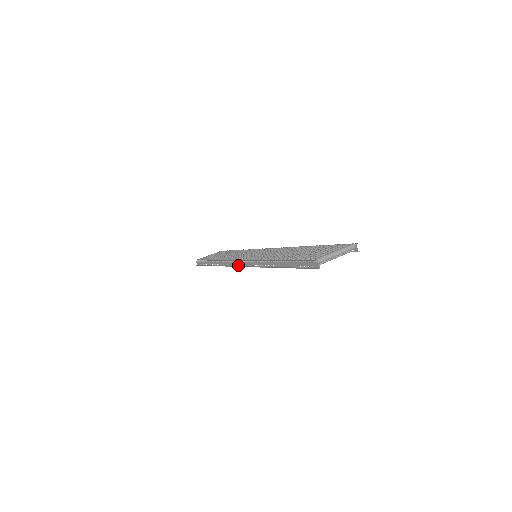
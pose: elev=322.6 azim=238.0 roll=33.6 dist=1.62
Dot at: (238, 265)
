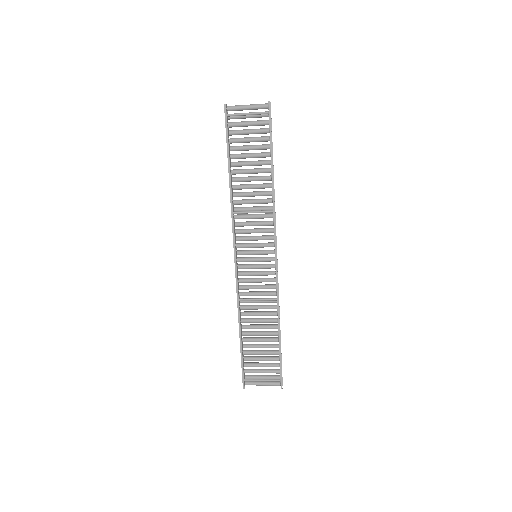
Dot at: (236, 265)
